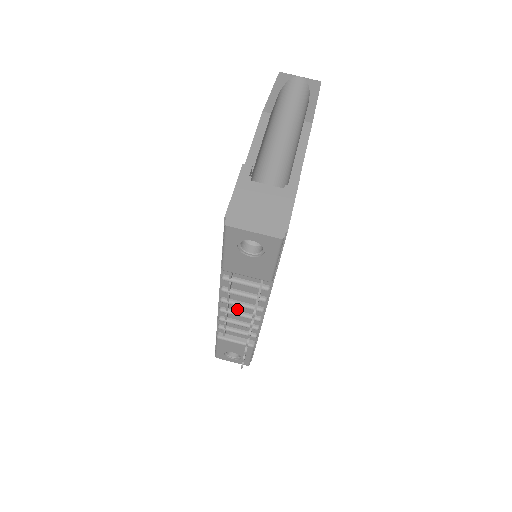
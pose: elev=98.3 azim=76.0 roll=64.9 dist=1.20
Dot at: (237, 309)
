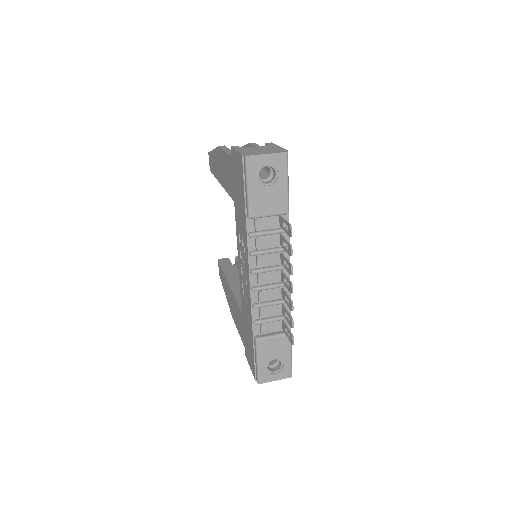
Dot at: (266, 282)
